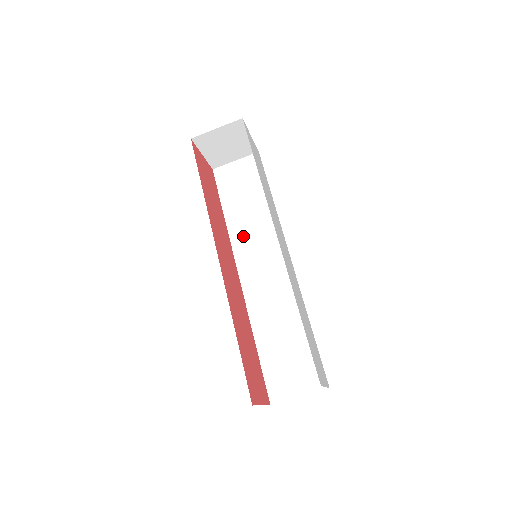
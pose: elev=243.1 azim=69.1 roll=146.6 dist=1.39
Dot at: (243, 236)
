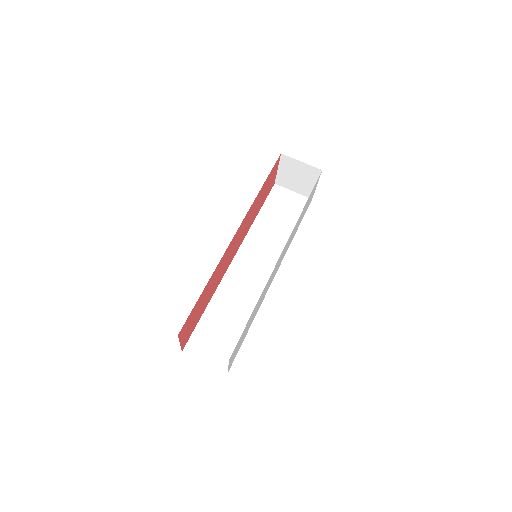
Dot at: (257, 239)
